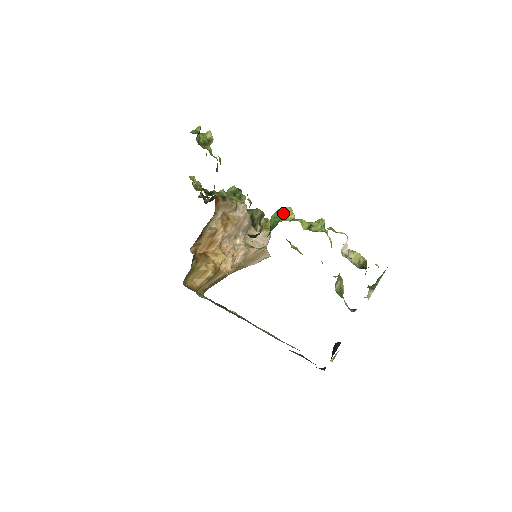
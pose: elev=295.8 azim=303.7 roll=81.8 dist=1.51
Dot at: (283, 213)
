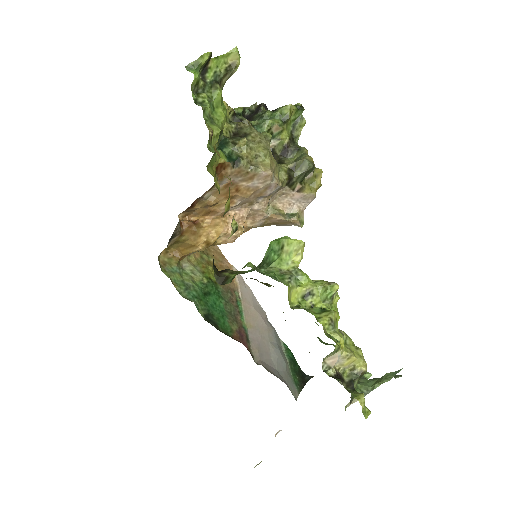
Dot at: (284, 250)
